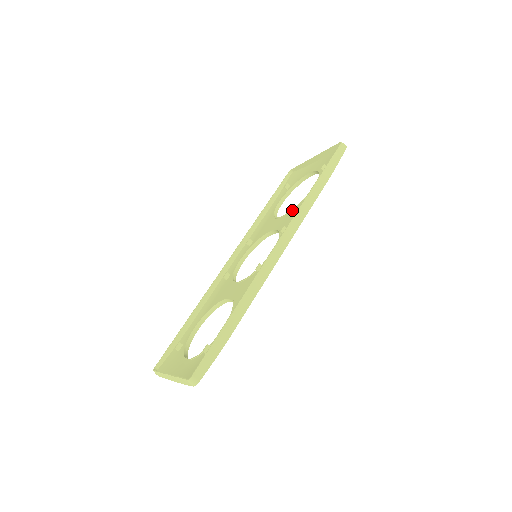
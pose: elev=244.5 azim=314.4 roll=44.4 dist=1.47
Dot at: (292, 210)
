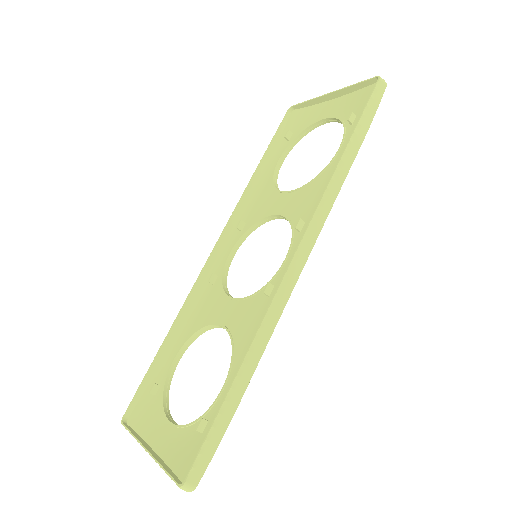
Dot at: (306, 185)
